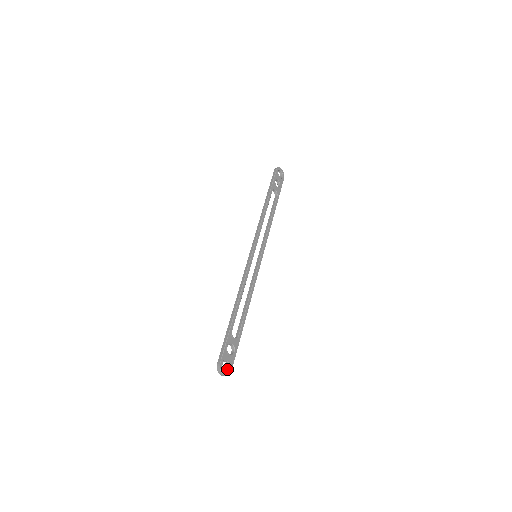
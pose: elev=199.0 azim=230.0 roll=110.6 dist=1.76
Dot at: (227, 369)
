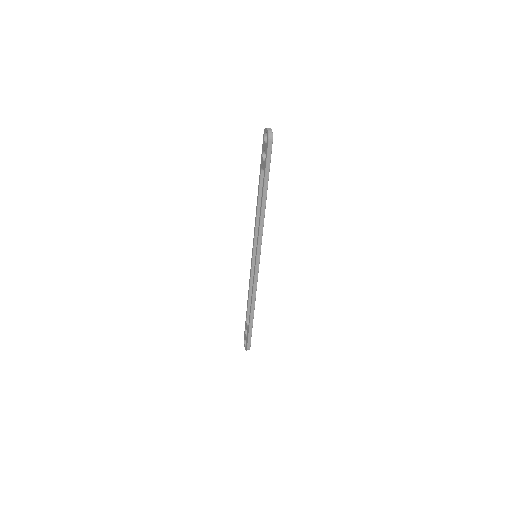
Dot at: occluded
